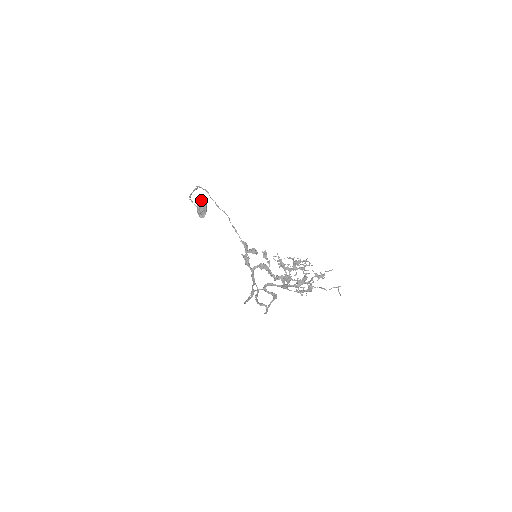
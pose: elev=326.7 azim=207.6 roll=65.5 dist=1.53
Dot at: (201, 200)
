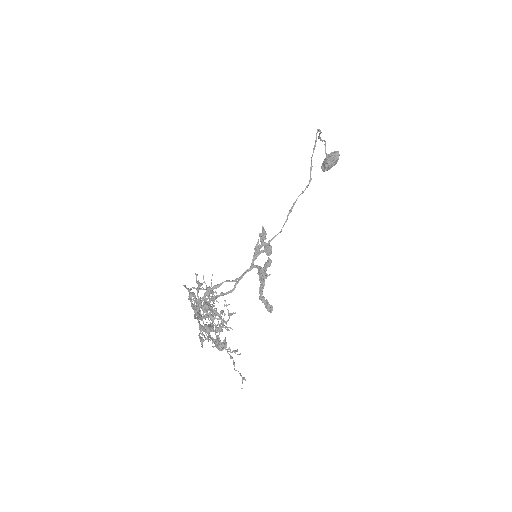
Dot at: occluded
